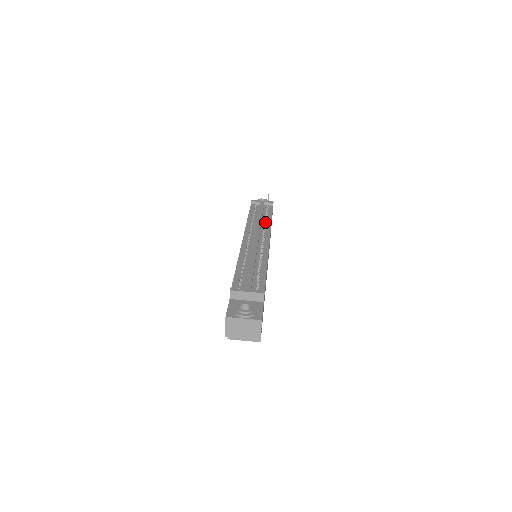
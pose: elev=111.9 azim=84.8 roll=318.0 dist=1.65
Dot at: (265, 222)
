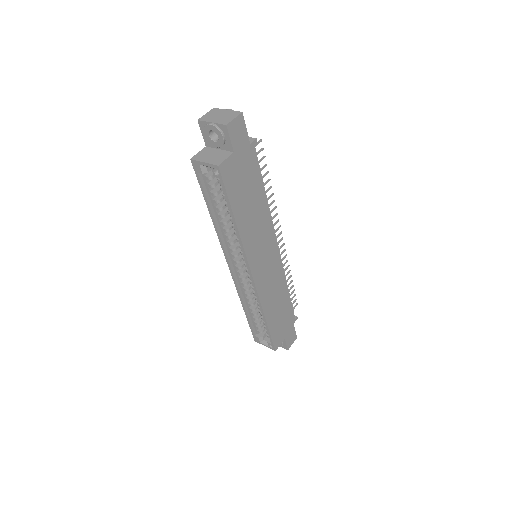
Dot at: (284, 243)
